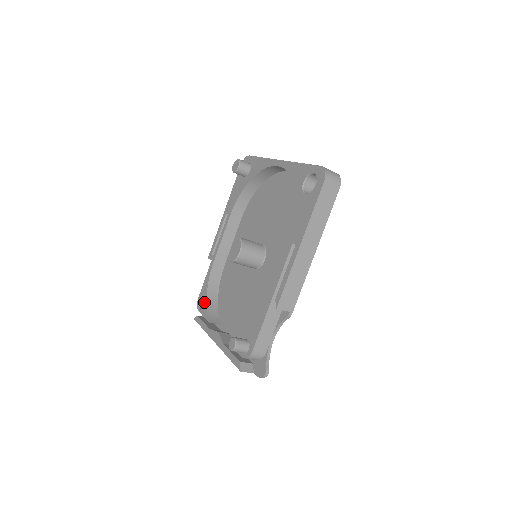
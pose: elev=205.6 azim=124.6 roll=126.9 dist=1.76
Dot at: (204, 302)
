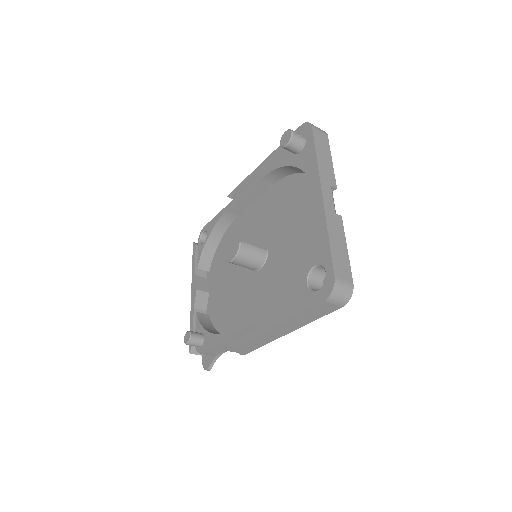
Dot at: occluded
